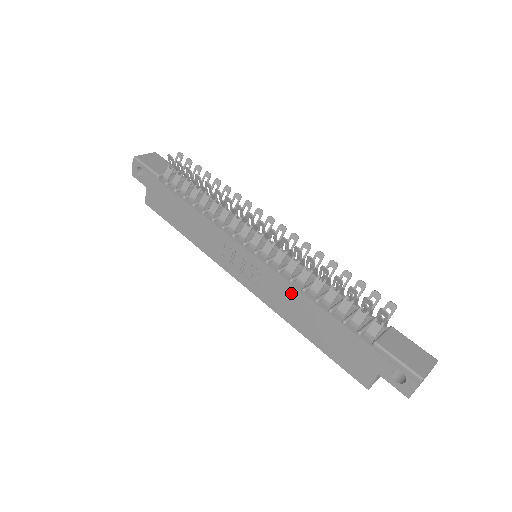
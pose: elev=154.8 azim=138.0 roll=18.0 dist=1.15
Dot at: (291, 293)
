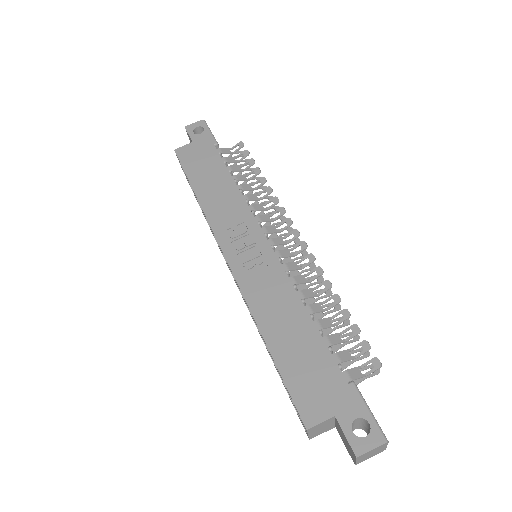
Dot at: (287, 295)
